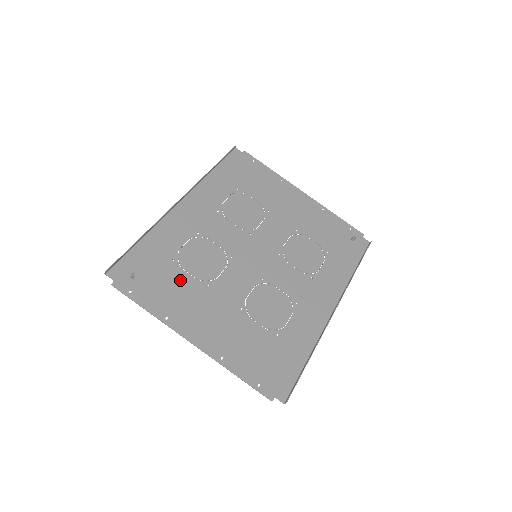
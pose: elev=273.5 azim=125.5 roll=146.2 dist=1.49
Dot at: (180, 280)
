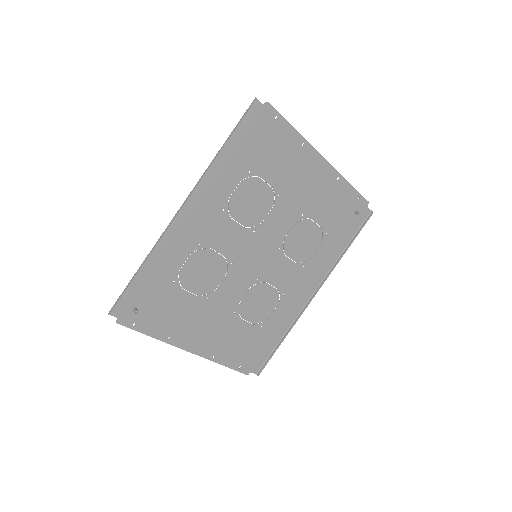
Dot at: (181, 301)
